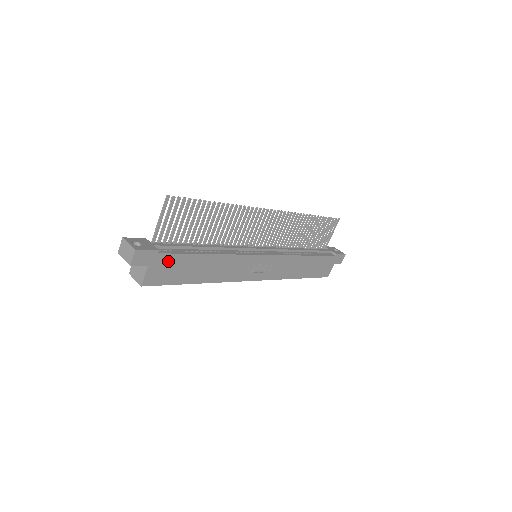
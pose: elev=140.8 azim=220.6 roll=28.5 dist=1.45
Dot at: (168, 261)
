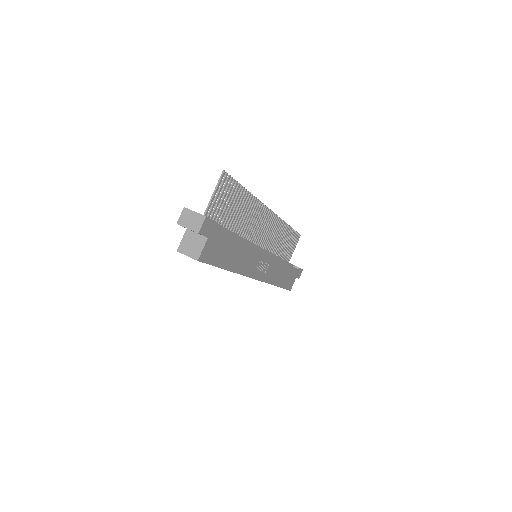
Dot at: (219, 238)
